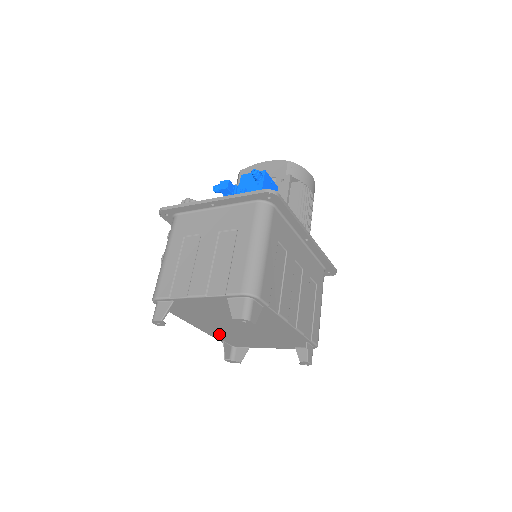
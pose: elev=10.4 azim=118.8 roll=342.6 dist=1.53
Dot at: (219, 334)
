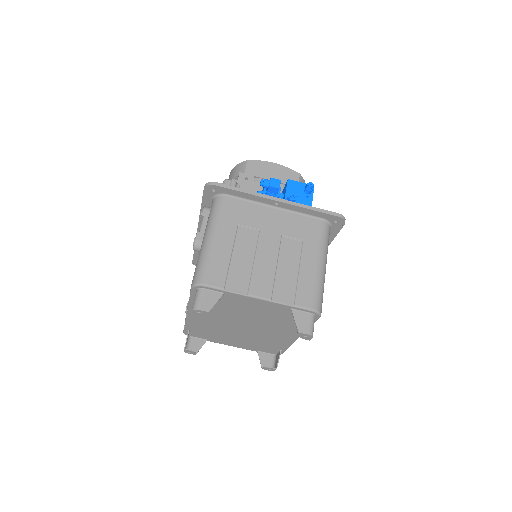
Dot at: (200, 324)
